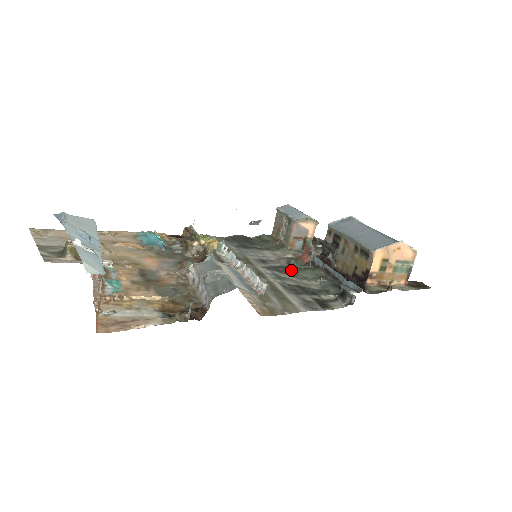
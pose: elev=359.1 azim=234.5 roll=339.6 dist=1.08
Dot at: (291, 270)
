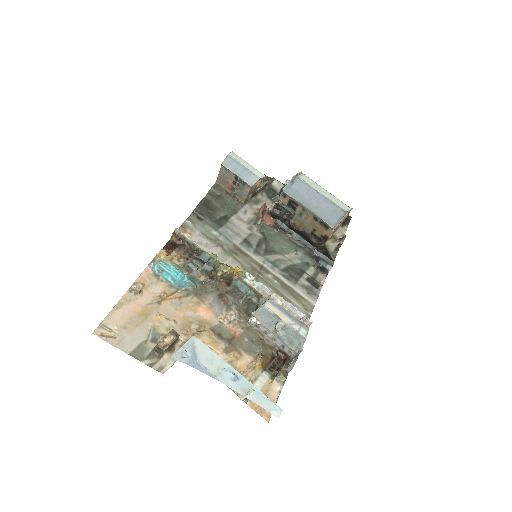
Dot at: (269, 243)
